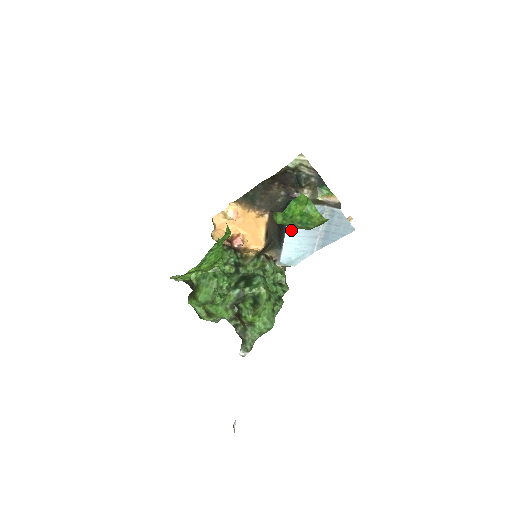
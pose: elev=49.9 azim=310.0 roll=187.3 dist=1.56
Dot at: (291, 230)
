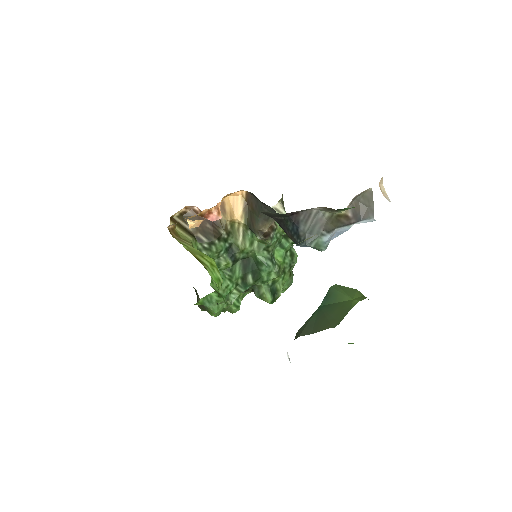
Dot at: occluded
